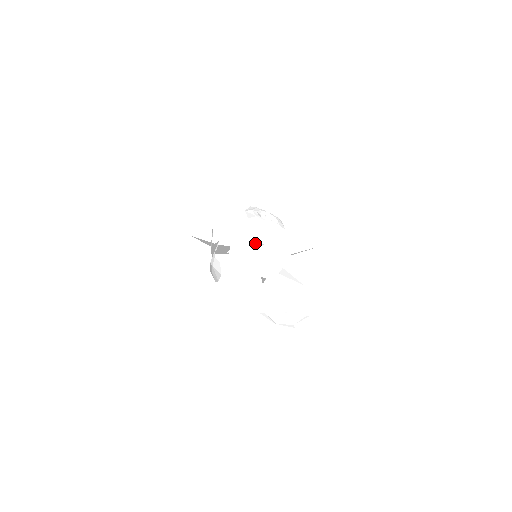
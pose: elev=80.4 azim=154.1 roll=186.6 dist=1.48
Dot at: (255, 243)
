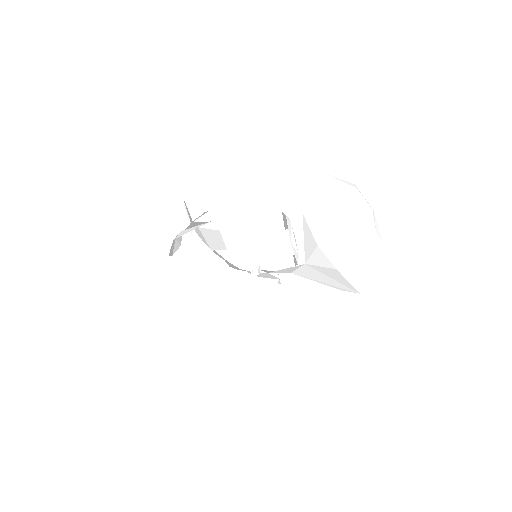
Dot at: (348, 205)
